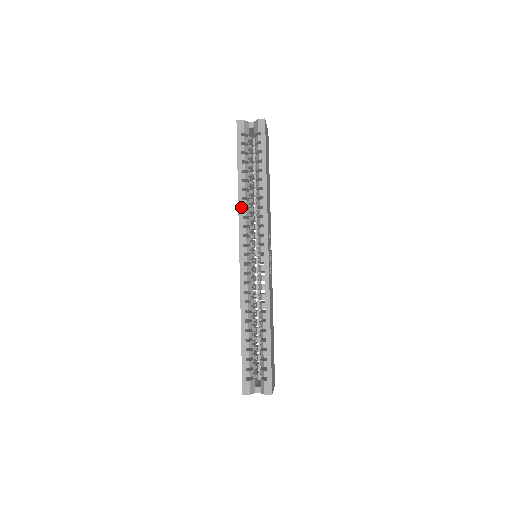
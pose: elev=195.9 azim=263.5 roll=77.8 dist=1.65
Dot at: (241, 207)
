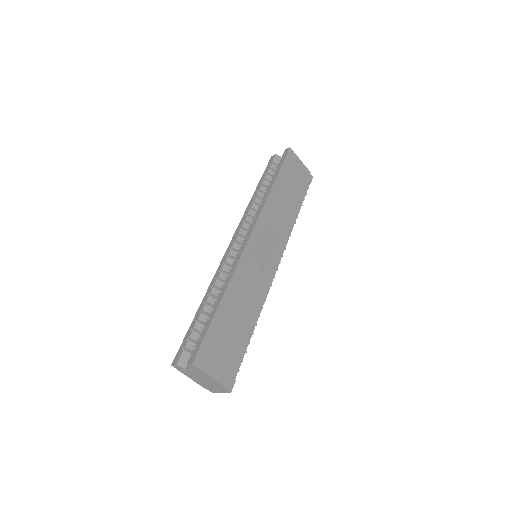
Dot at: (248, 209)
